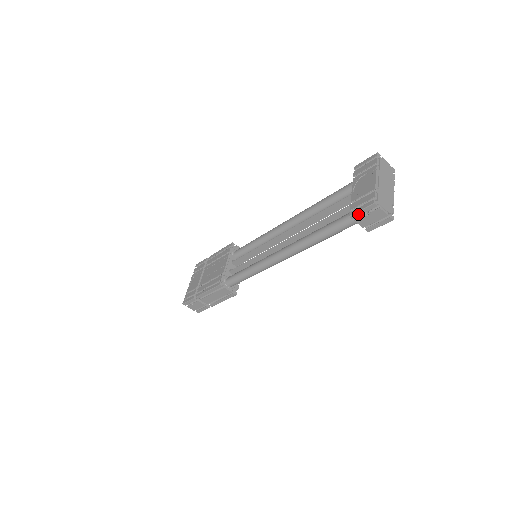
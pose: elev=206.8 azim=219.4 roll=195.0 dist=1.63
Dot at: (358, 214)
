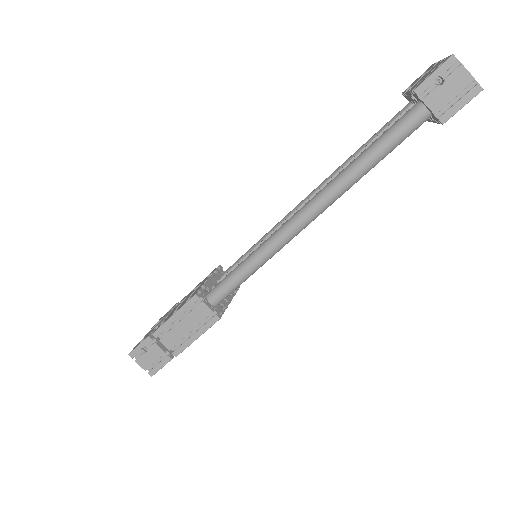
Dot at: (427, 83)
